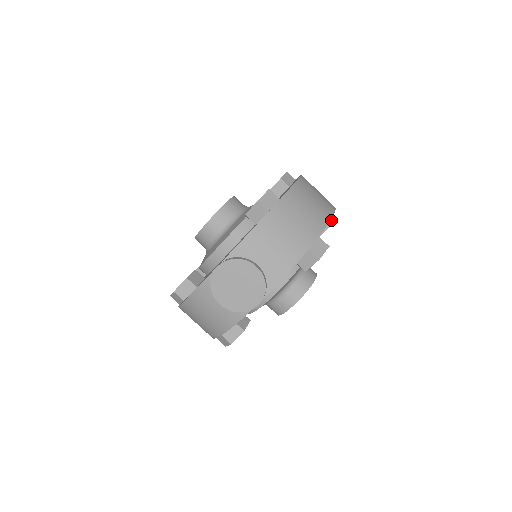
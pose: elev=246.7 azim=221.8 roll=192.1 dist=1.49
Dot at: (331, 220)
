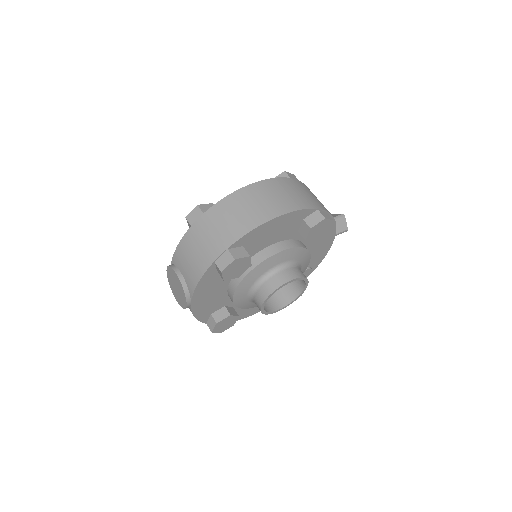
Dot at: (316, 221)
